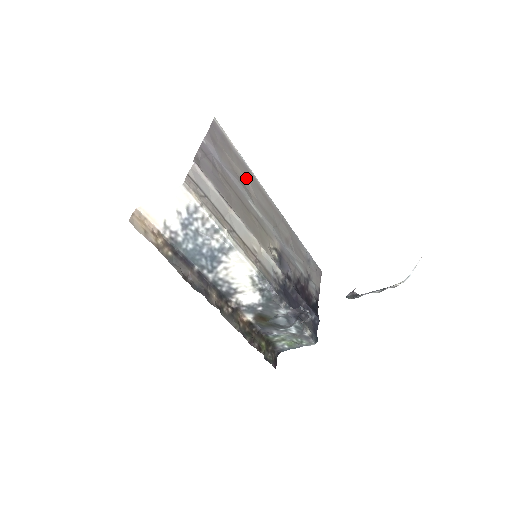
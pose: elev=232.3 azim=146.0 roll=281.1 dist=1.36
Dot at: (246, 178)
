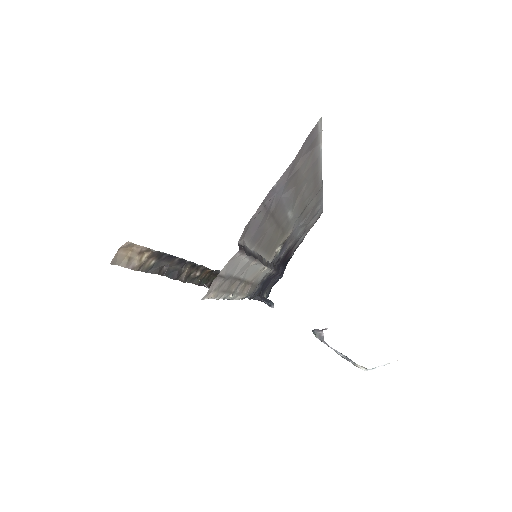
Dot at: (306, 180)
